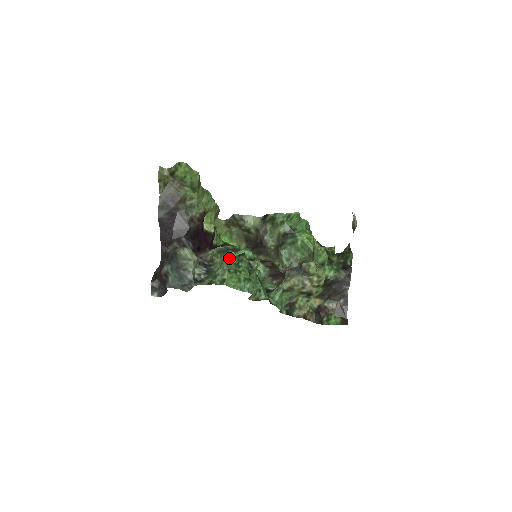
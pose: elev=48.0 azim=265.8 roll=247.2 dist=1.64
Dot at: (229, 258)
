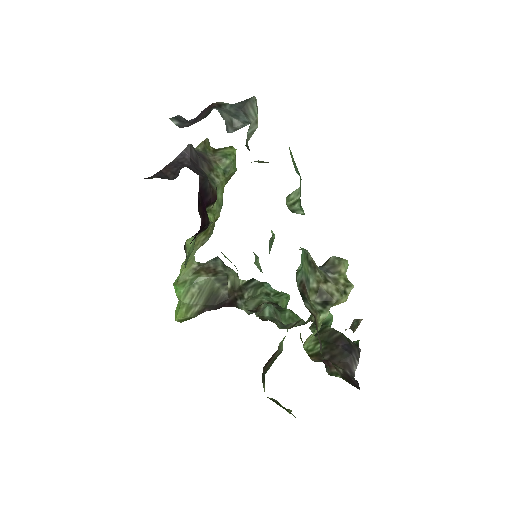
Dot at: occluded
